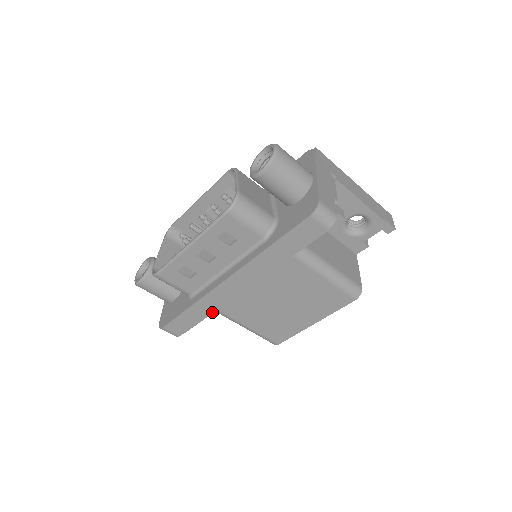
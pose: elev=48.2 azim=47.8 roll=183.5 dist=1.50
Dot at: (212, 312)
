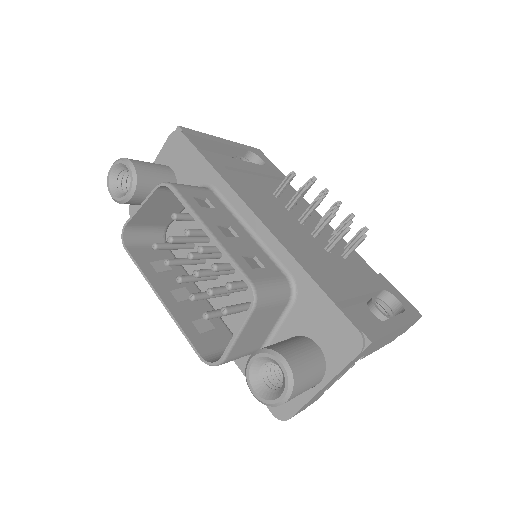
Dot at: occluded
